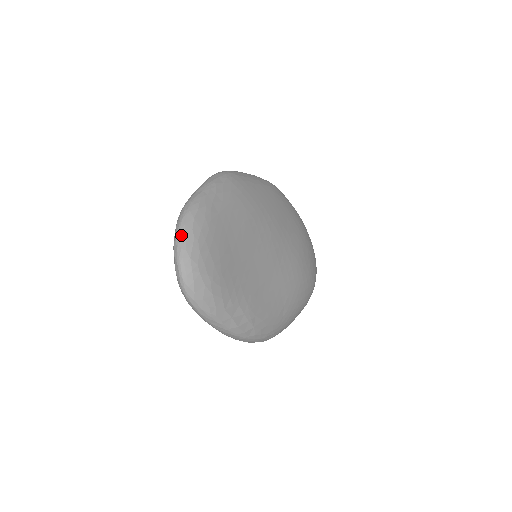
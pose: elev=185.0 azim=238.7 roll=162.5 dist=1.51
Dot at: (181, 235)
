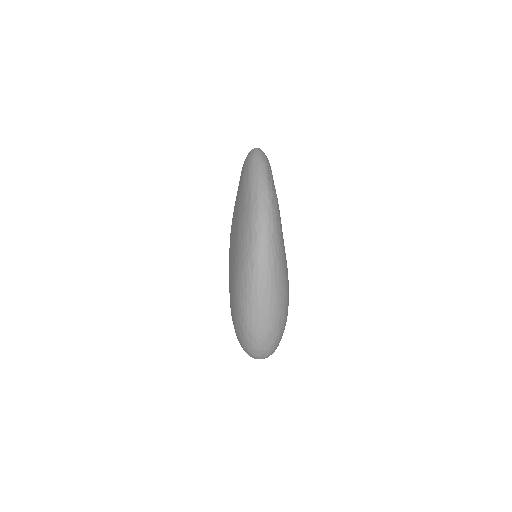
Dot at: occluded
